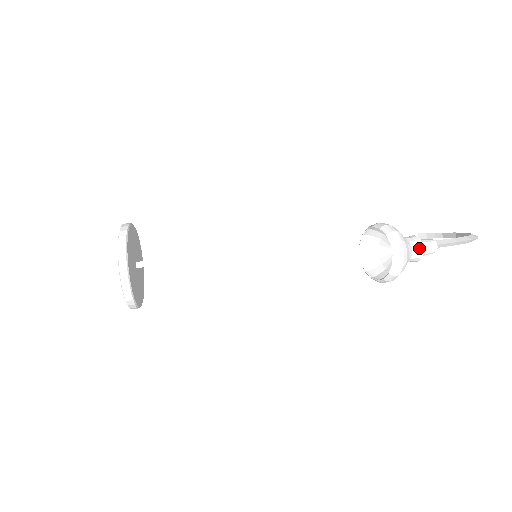
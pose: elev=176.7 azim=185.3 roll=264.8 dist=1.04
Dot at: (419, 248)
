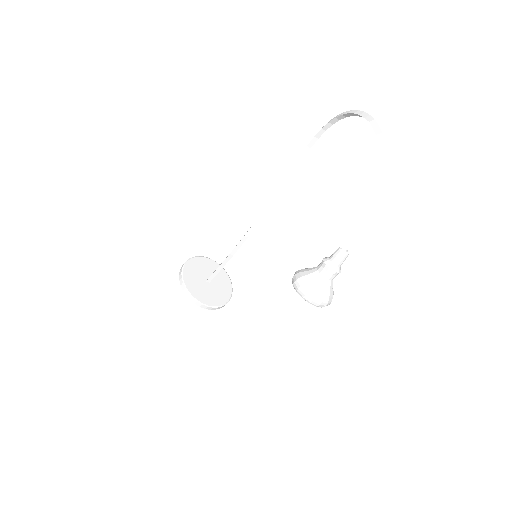
Dot at: (332, 274)
